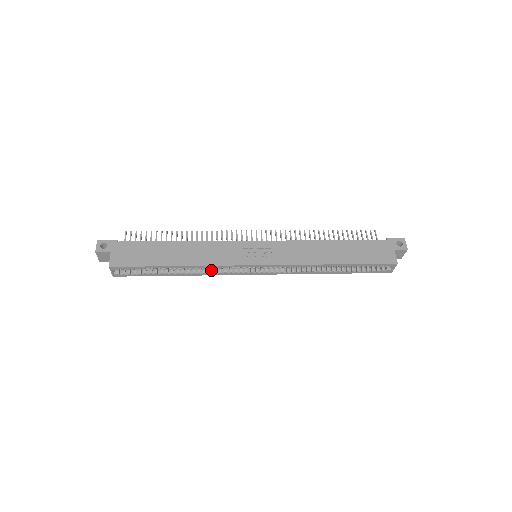
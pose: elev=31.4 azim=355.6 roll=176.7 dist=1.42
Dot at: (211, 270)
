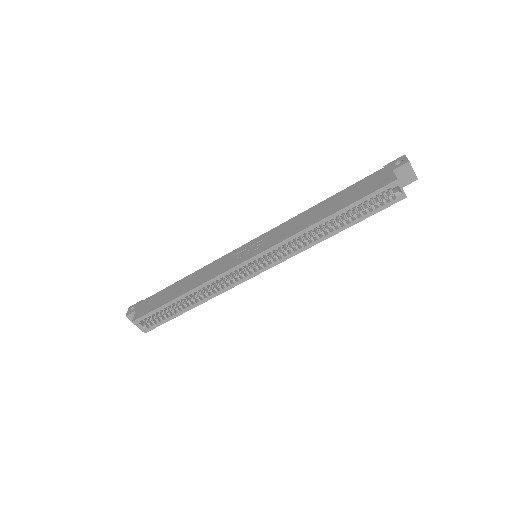
Dot at: (219, 289)
